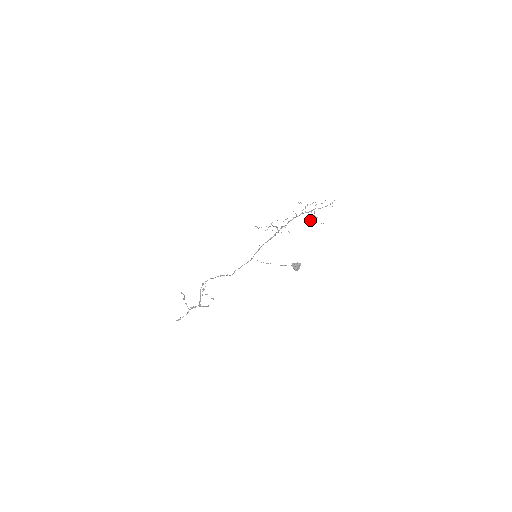
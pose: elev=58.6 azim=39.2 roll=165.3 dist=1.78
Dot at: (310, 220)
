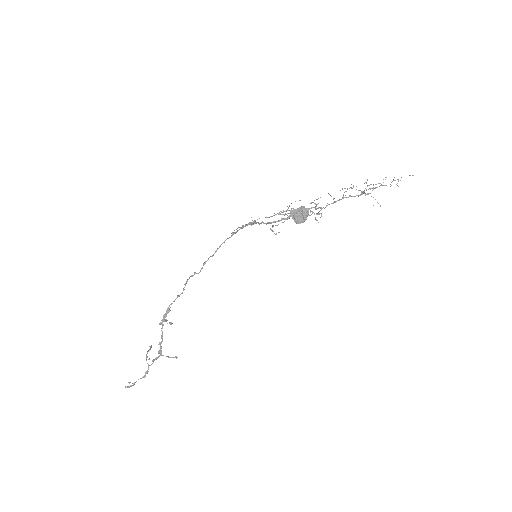
Dot at: occluded
